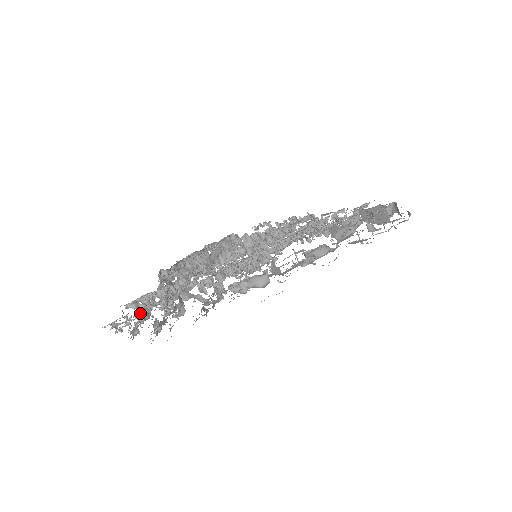
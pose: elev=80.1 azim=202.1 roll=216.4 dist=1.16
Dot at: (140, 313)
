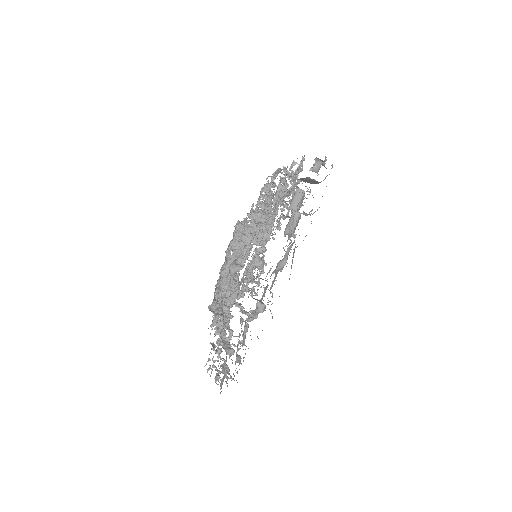
Dot at: (217, 345)
